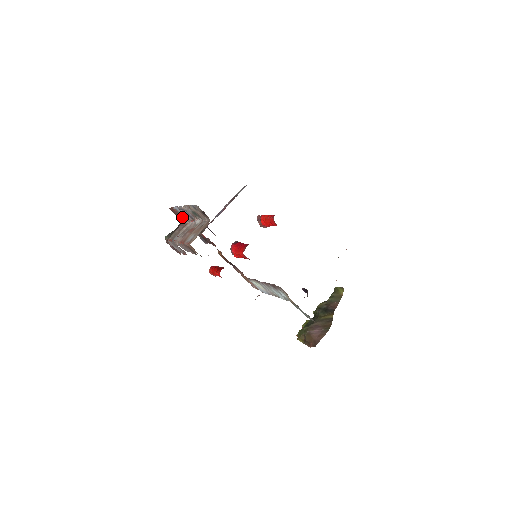
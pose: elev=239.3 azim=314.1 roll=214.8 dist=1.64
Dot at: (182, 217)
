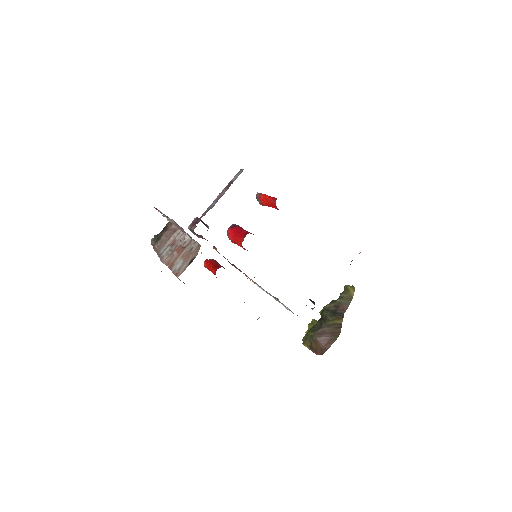
Dot at: occluded
